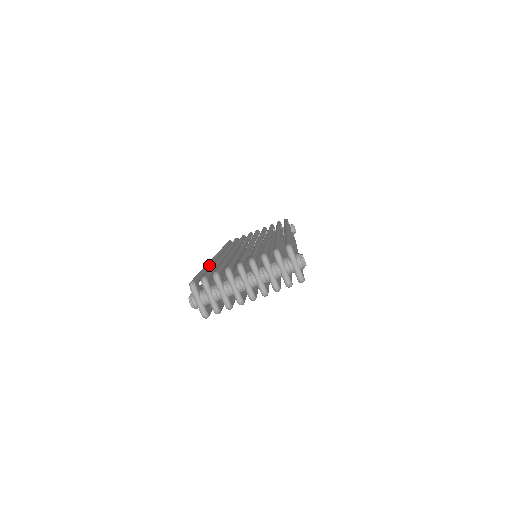
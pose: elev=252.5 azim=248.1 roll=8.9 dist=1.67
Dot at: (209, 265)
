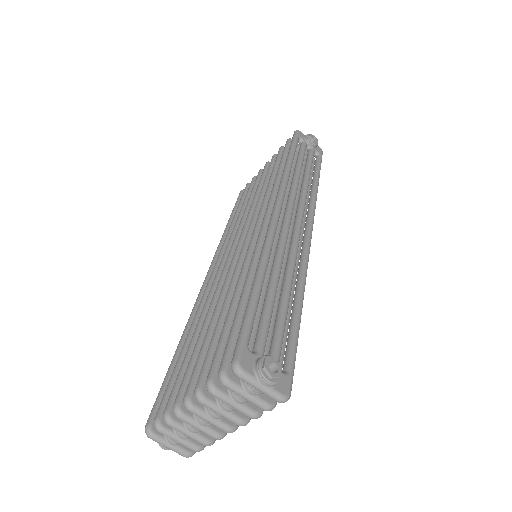
Dot at: (188, 328)
